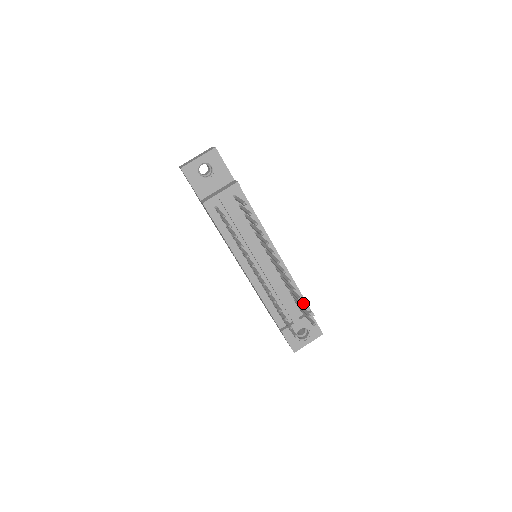
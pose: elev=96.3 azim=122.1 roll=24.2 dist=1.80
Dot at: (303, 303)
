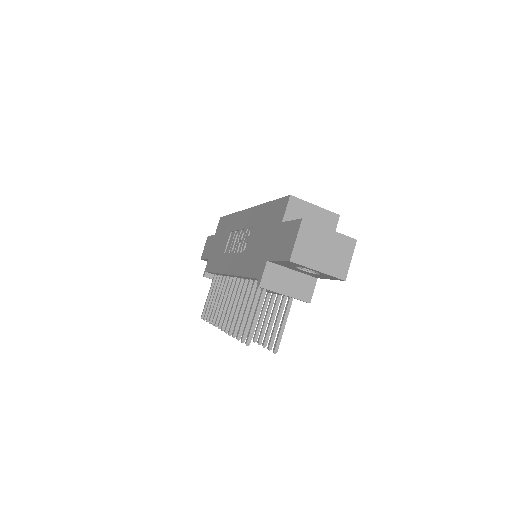
Dot at: occluded
